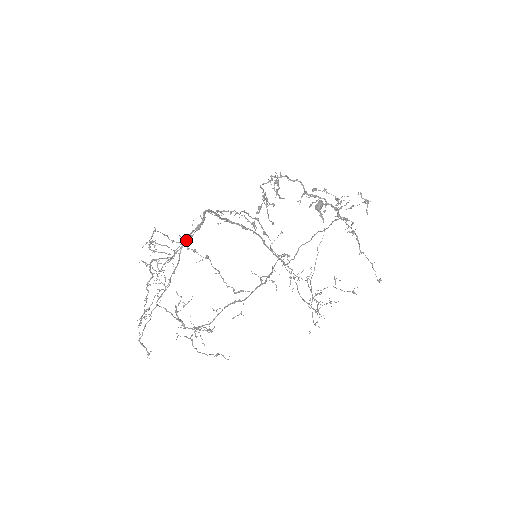
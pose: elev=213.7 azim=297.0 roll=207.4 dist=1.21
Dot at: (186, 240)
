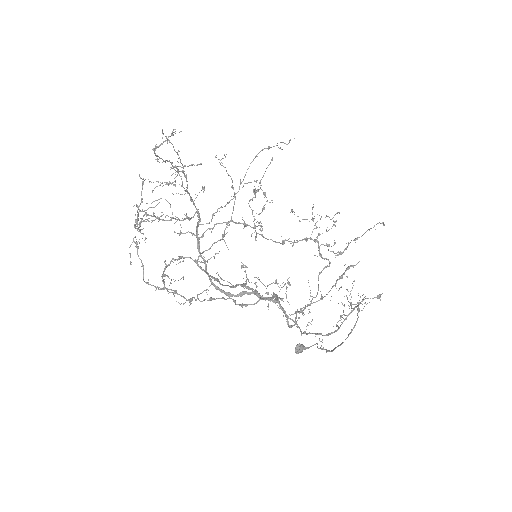
Dot at: (184, 219)
